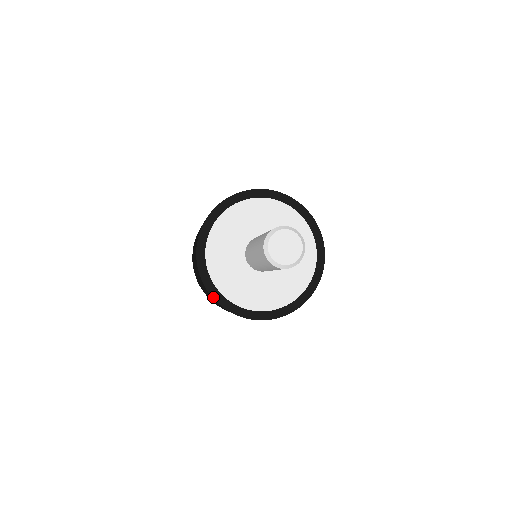
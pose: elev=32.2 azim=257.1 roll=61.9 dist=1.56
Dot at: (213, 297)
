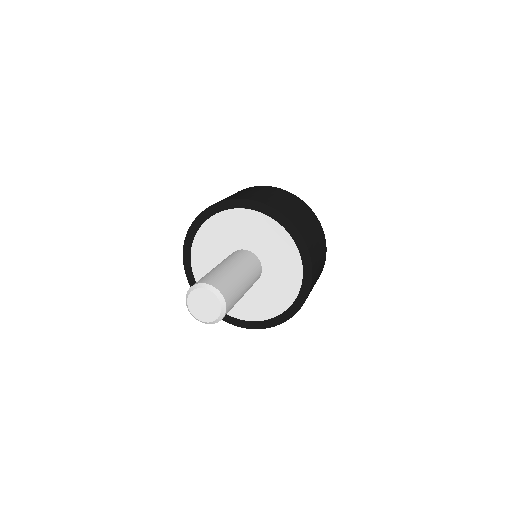
Dot at: (222, 319)
